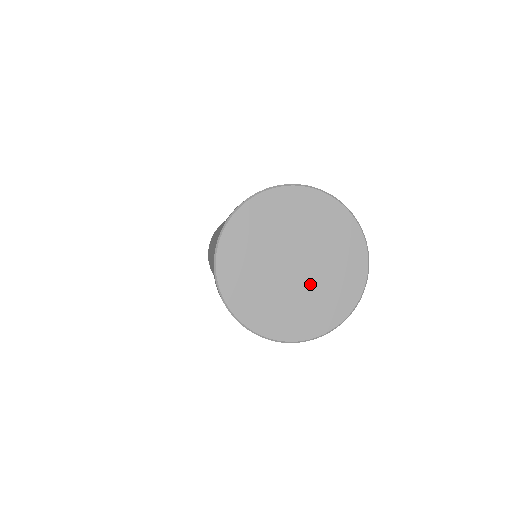
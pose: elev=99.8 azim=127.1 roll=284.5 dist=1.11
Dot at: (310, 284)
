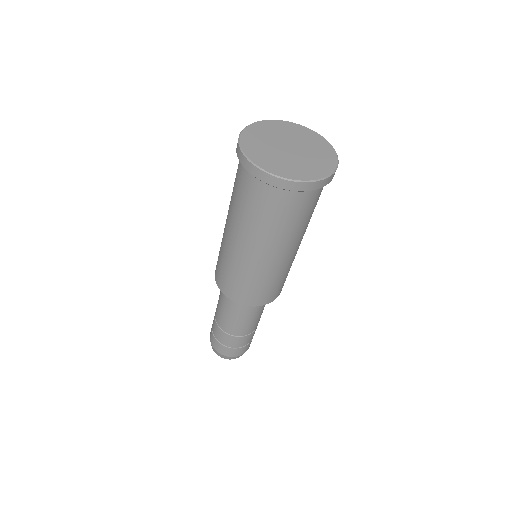
Dot at: (305, 154)
